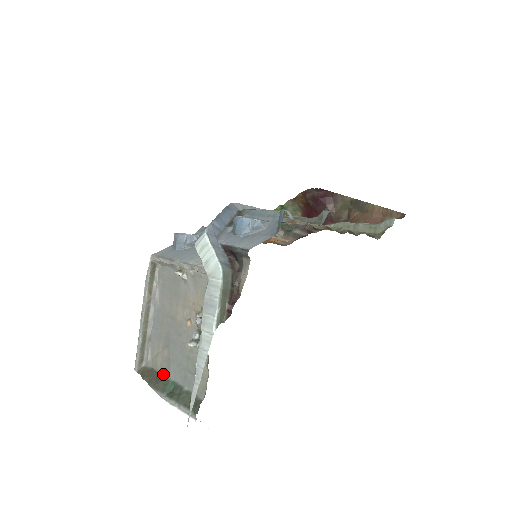
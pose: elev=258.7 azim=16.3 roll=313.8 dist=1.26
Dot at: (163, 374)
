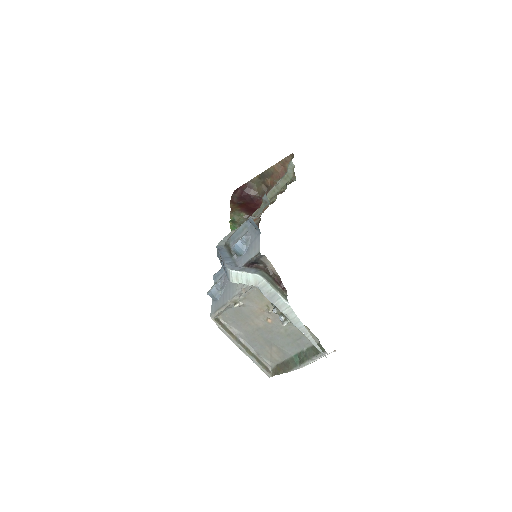
Dot at: (285, 359)
